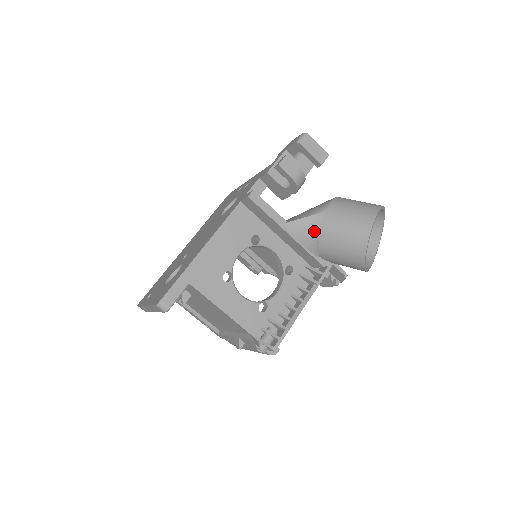
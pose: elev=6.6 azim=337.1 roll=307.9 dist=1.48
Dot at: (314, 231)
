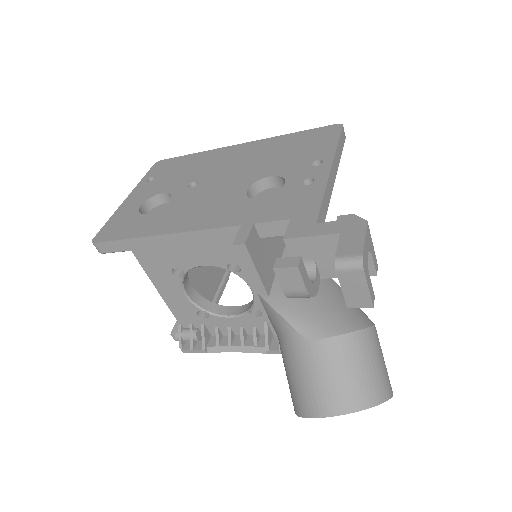
Dot at: (282, 336)
